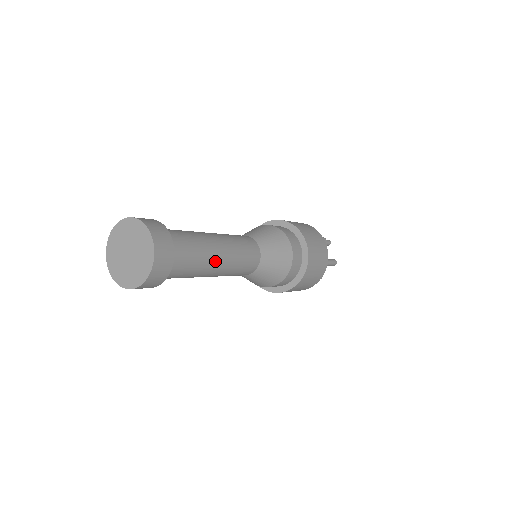
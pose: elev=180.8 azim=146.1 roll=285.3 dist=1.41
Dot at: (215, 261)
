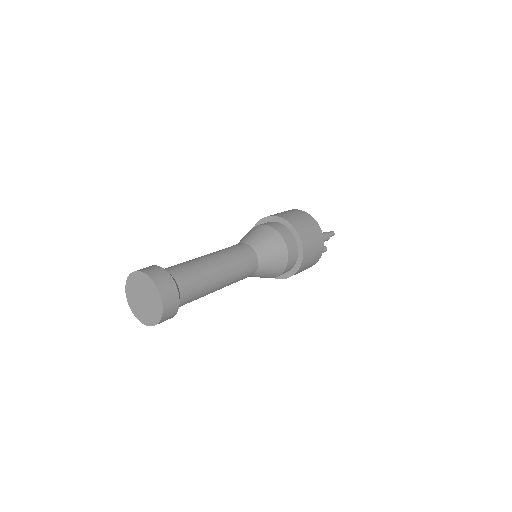
Dot at: occluded
